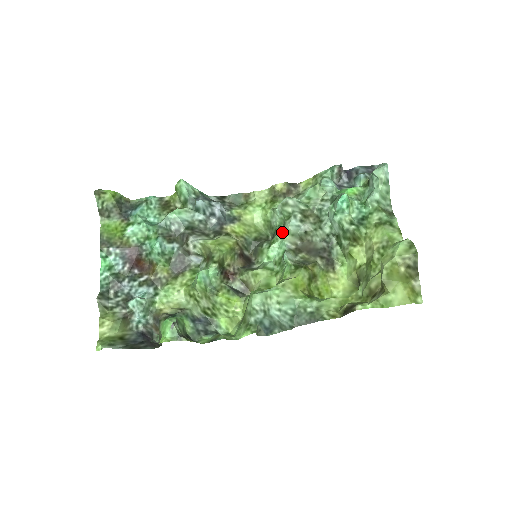
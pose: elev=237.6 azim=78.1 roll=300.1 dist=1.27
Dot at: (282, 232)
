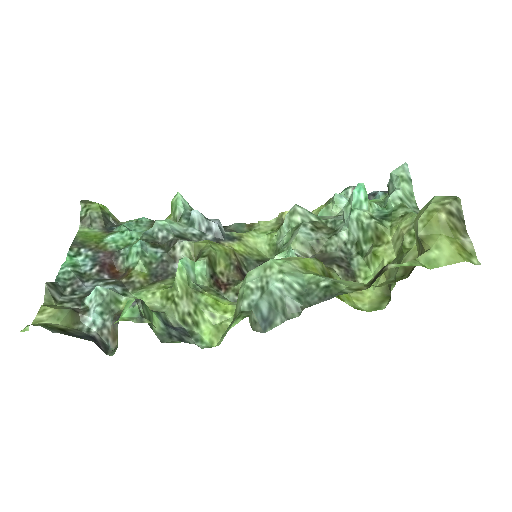
Dot at: (289, 242)
